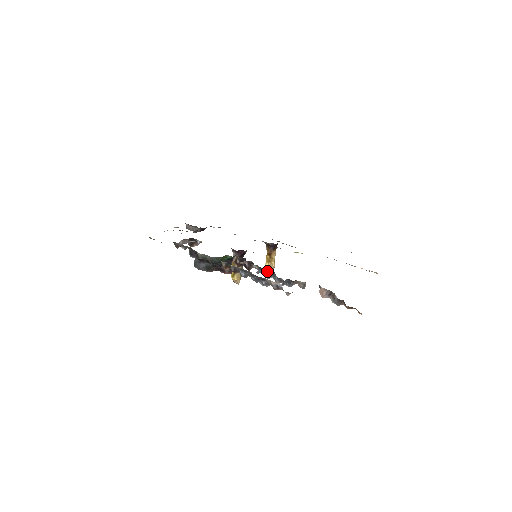
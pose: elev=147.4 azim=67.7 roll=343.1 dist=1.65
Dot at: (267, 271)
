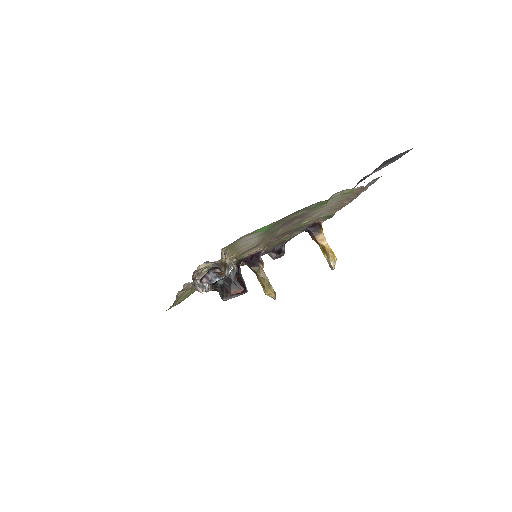
Dot at: occluded
